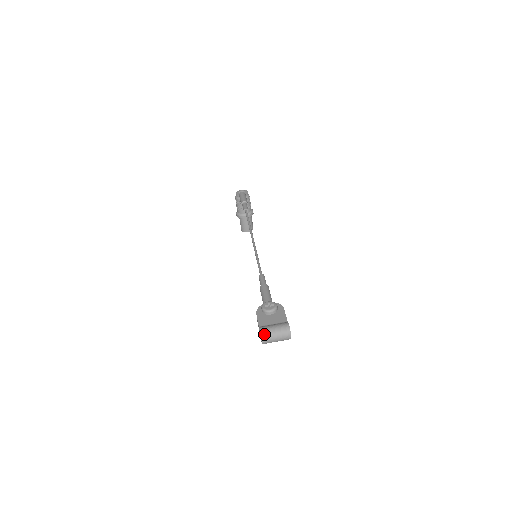
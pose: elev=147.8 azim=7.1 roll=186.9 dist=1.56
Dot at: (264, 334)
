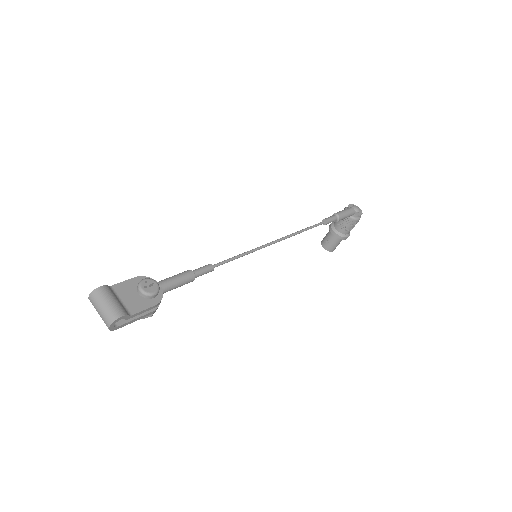
Dot at: (96, 294)
